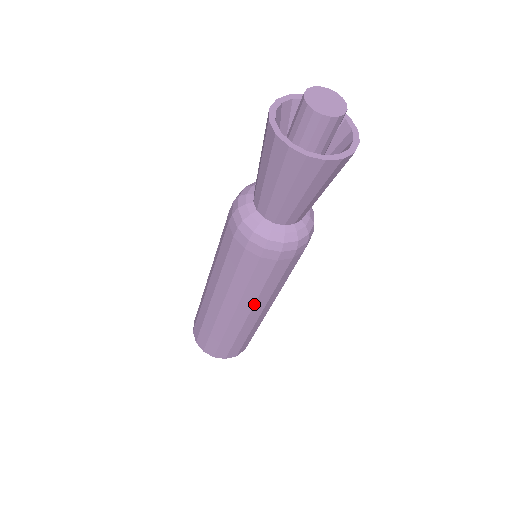
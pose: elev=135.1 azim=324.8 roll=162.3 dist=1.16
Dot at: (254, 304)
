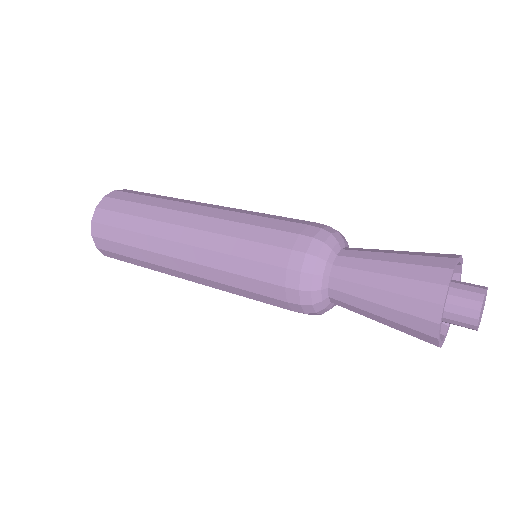
Dot at: occluded
